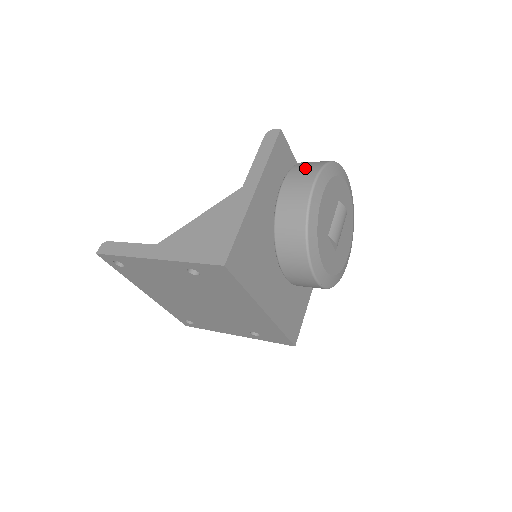
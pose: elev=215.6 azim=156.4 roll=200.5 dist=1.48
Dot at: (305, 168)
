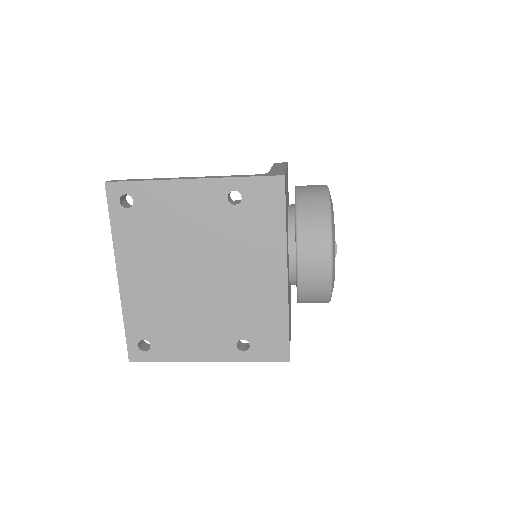
Dot at: occluded
